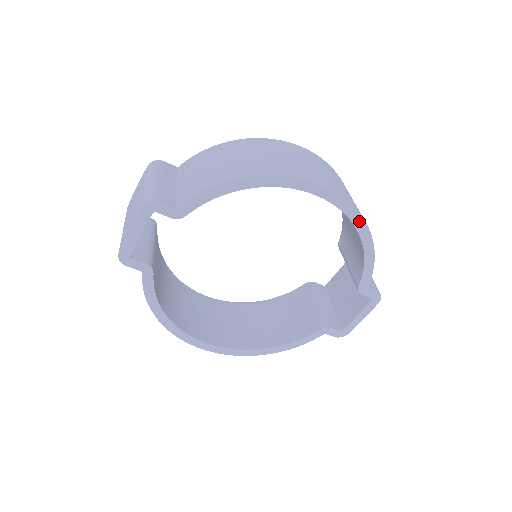
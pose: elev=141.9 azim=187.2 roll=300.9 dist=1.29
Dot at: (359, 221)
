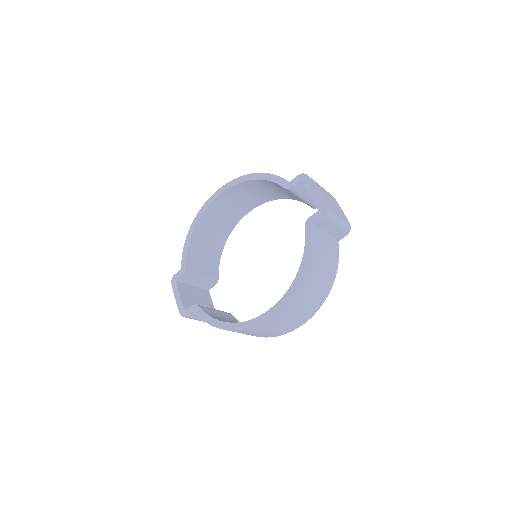
Dot at: (242, 179)
